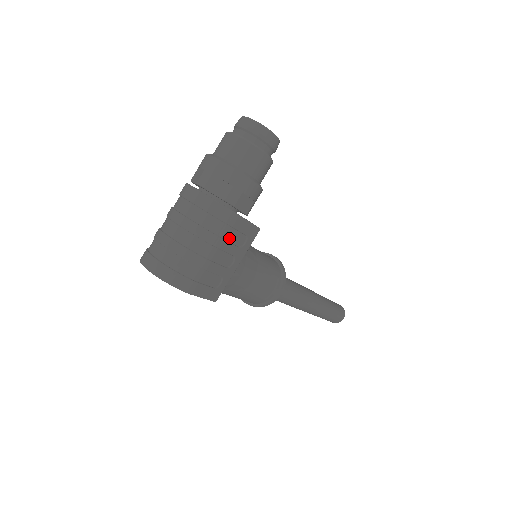
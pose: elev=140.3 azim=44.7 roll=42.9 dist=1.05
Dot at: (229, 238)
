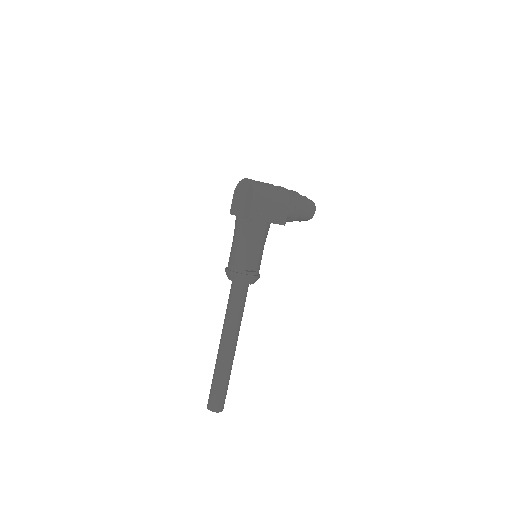
Dot at: (279, 206)
